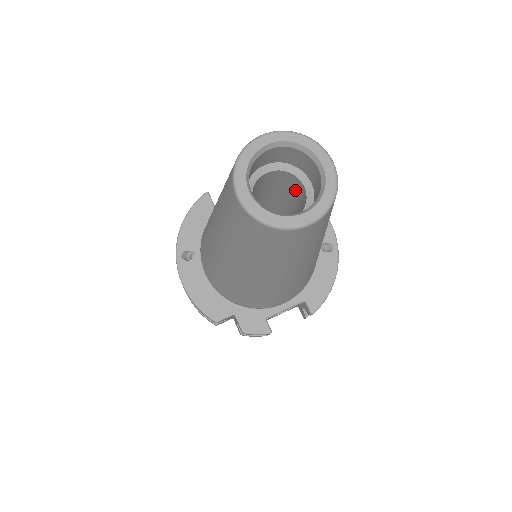
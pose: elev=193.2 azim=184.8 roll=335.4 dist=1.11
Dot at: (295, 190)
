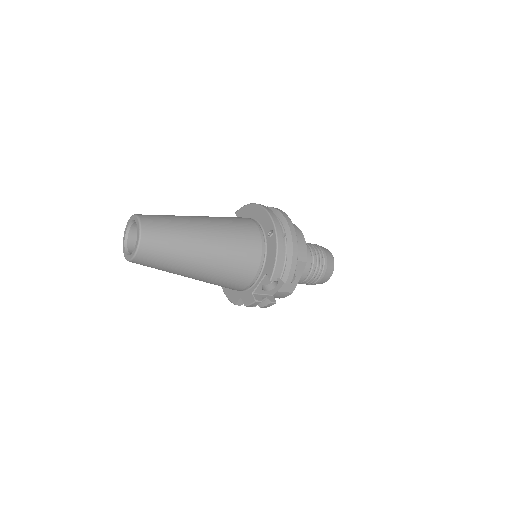
Dot at: occluded
